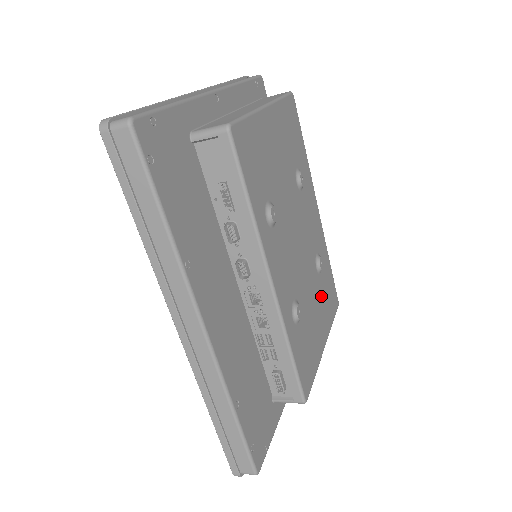
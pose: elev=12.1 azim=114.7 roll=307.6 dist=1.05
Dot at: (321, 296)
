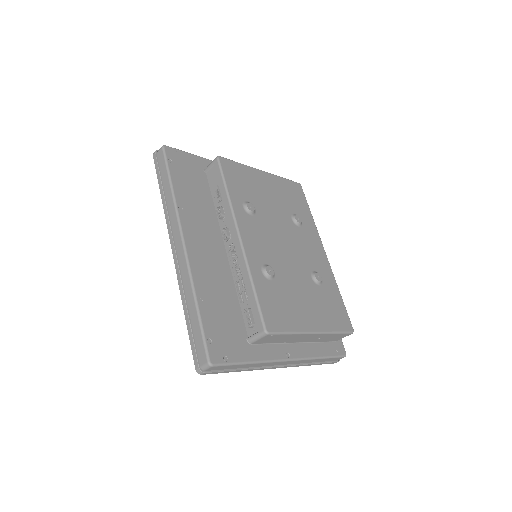
Dot at: (316, 298)
